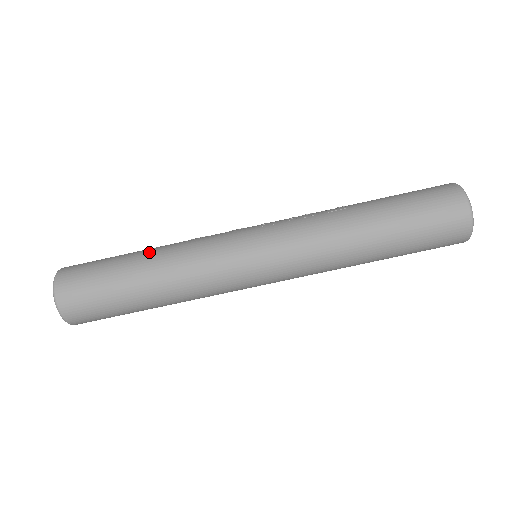
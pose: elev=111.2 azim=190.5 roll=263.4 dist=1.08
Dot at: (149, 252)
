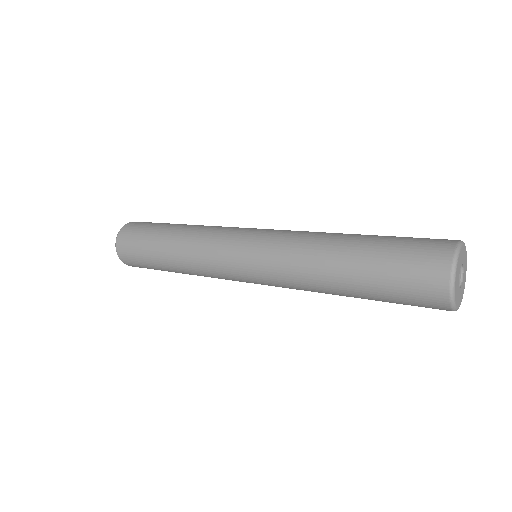
Dot at: occluded
